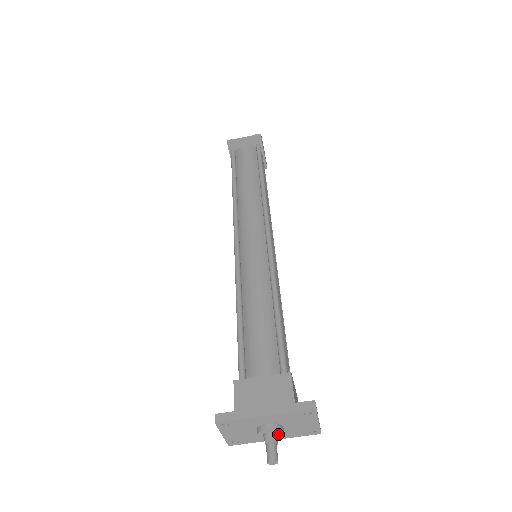
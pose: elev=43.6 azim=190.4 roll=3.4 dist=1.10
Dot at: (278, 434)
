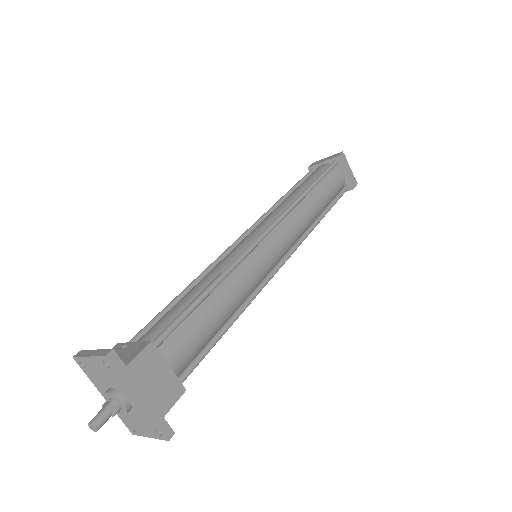
Dot at: (119, 409)
